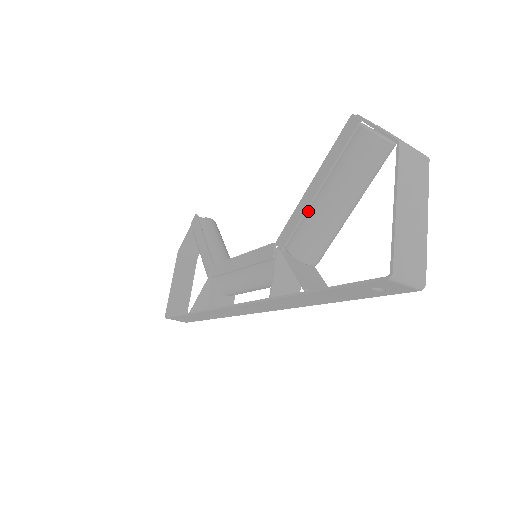
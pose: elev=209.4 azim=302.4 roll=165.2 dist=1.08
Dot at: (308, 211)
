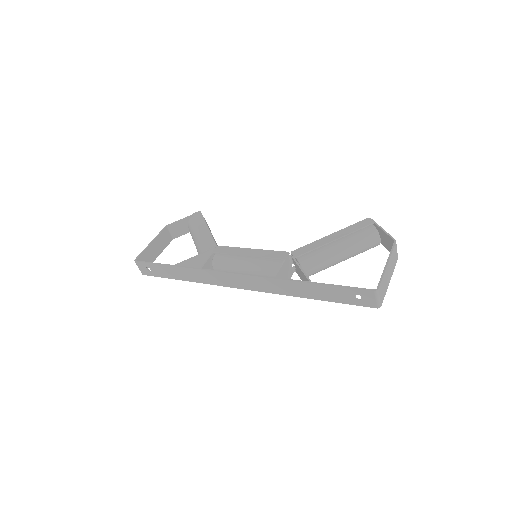
Dot at: (322, 247)
